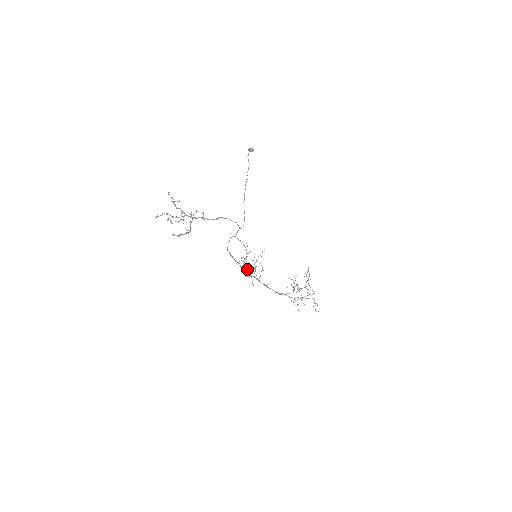
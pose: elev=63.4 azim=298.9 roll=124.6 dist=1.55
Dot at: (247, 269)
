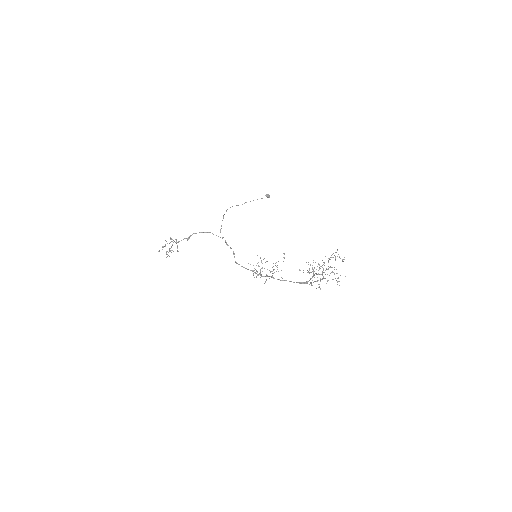
Dot at: (254, 270)
